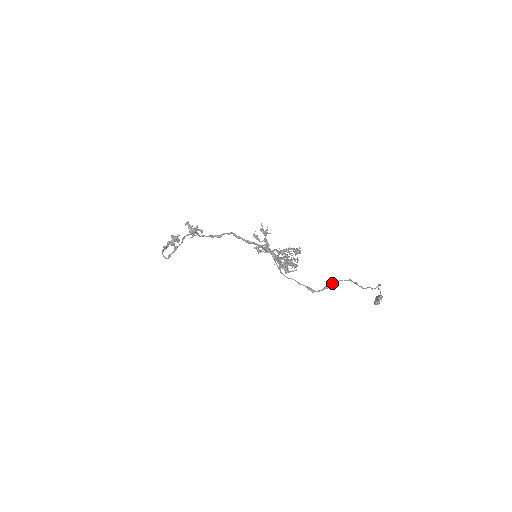
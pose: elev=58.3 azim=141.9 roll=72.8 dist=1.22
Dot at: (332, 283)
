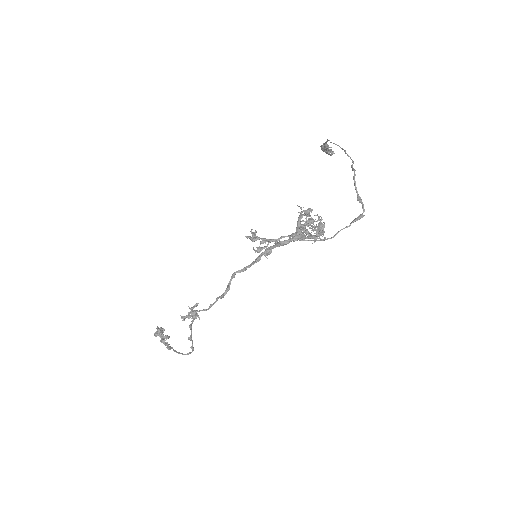
Dot at: (356, 191)
